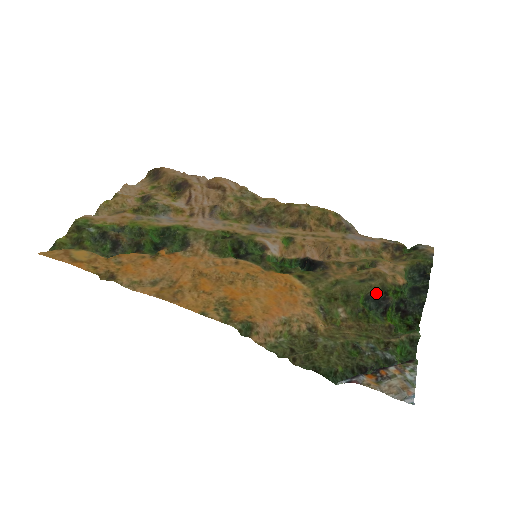
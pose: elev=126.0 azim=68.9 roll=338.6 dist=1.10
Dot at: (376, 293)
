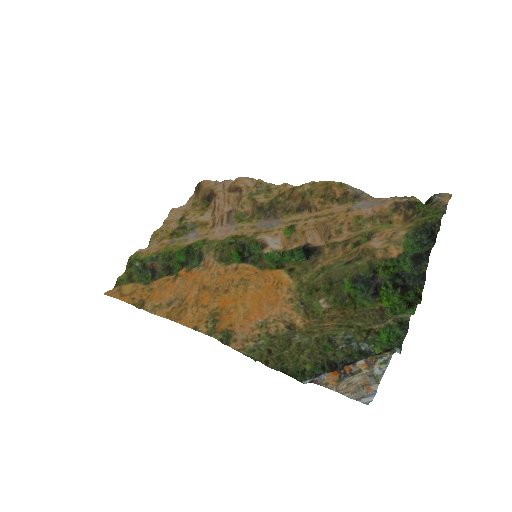
Dot at: (363, 274)
